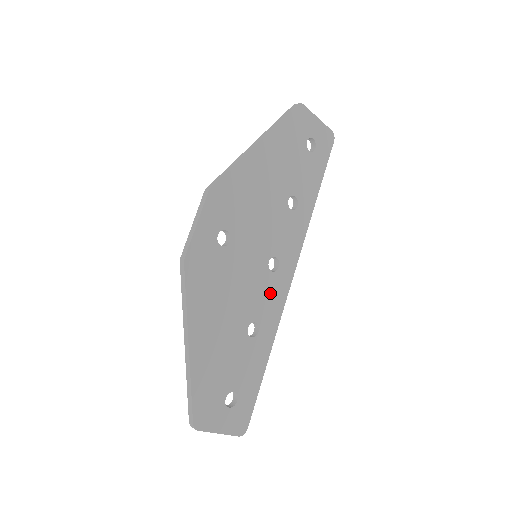
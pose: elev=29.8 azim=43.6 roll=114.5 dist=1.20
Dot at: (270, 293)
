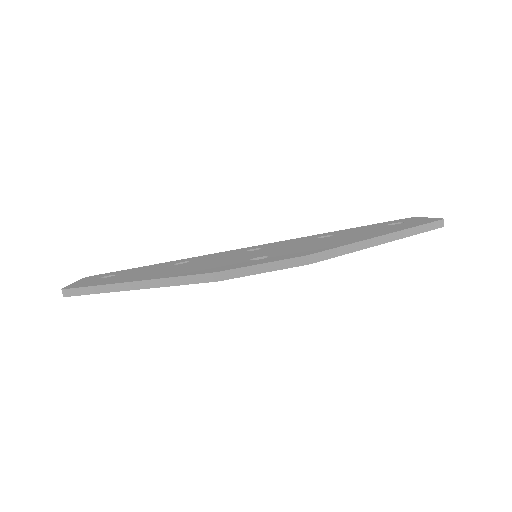
Dot at: occluded
